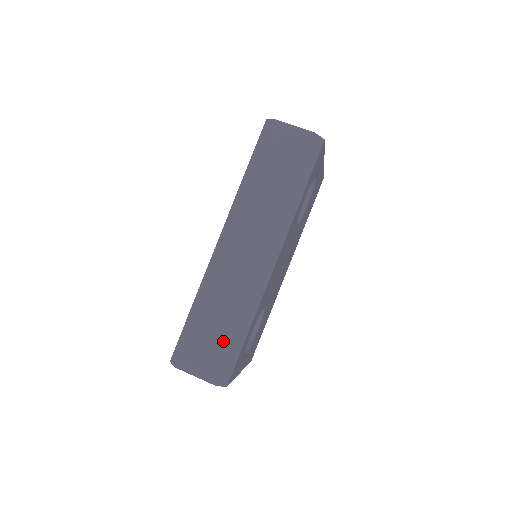
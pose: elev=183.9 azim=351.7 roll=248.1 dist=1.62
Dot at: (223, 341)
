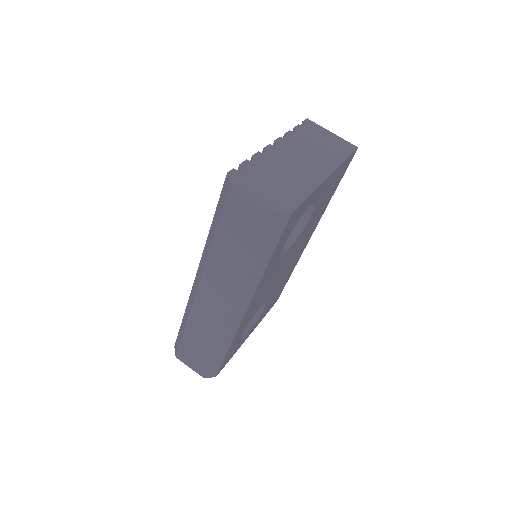
Dot at: (206, 355)
